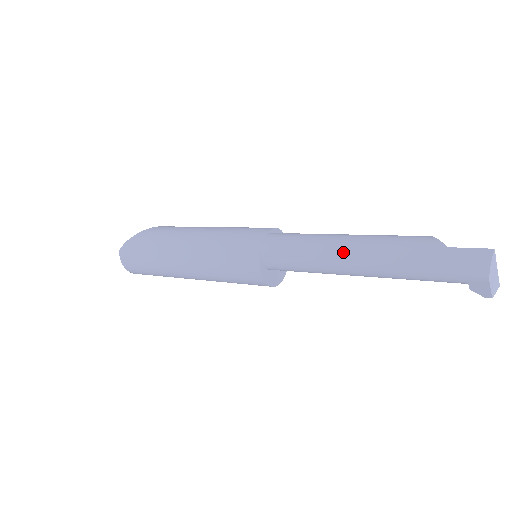
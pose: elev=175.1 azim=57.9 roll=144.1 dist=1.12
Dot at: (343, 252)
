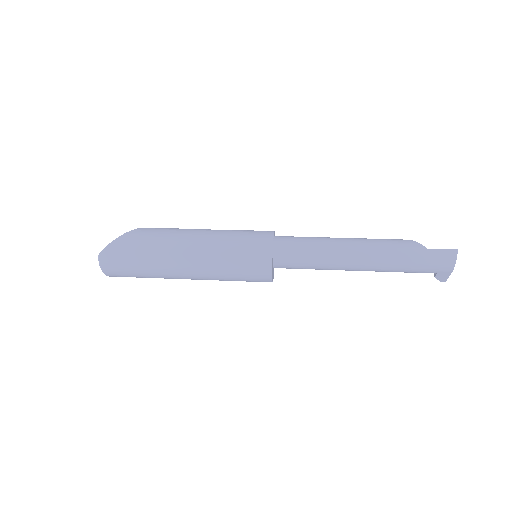
Dot at: (349, 253)
